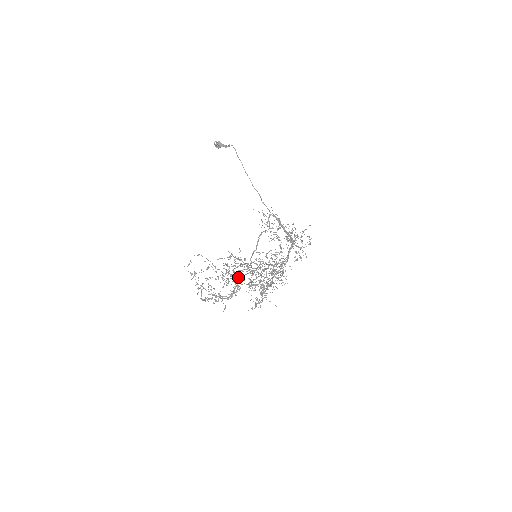
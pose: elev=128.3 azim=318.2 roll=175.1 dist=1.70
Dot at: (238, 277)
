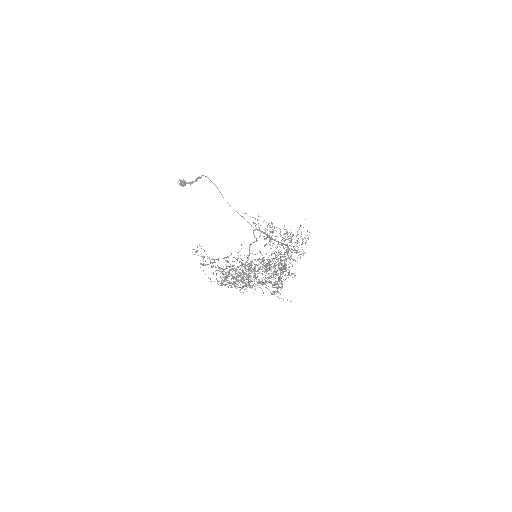
Dot at: (245, 272)
